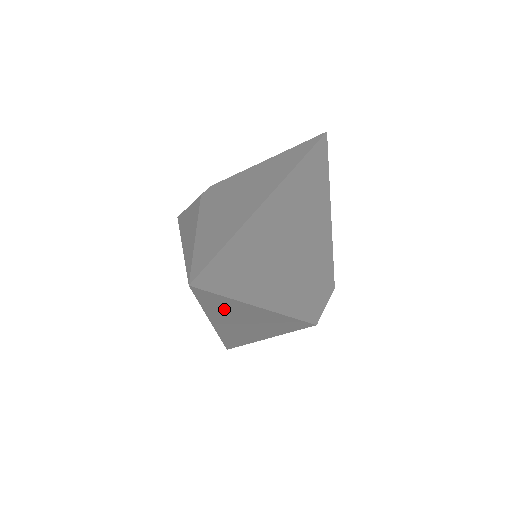
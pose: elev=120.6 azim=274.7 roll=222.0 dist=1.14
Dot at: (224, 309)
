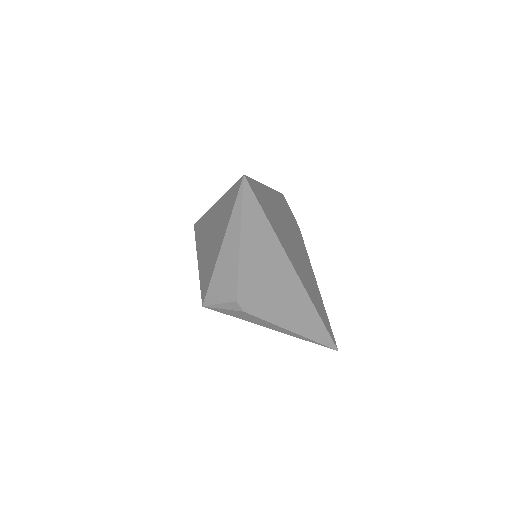
Dot at: occluded
